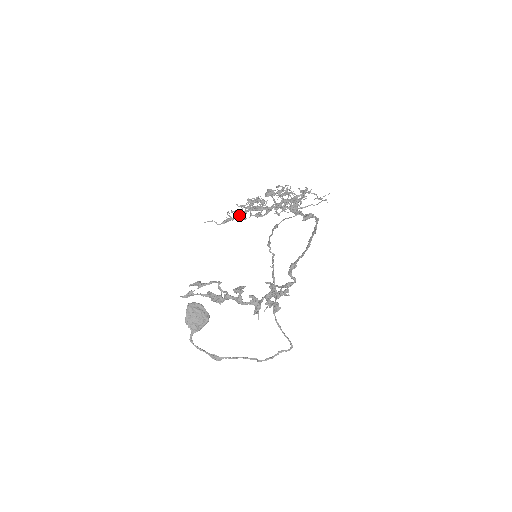
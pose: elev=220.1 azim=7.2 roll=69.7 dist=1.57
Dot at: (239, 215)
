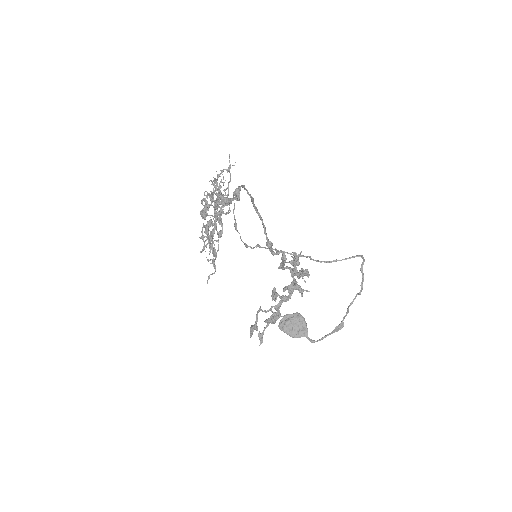
Dot at: (212, 252)
